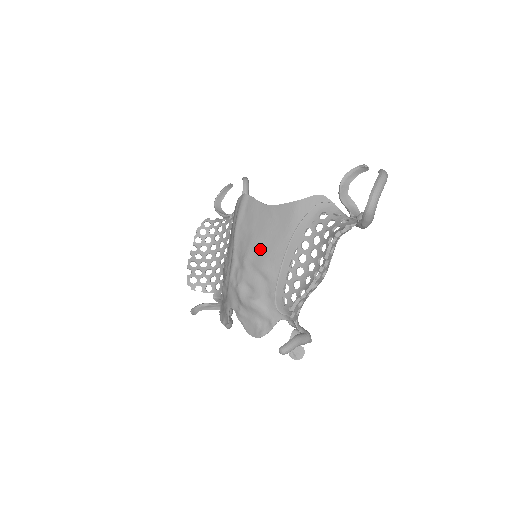
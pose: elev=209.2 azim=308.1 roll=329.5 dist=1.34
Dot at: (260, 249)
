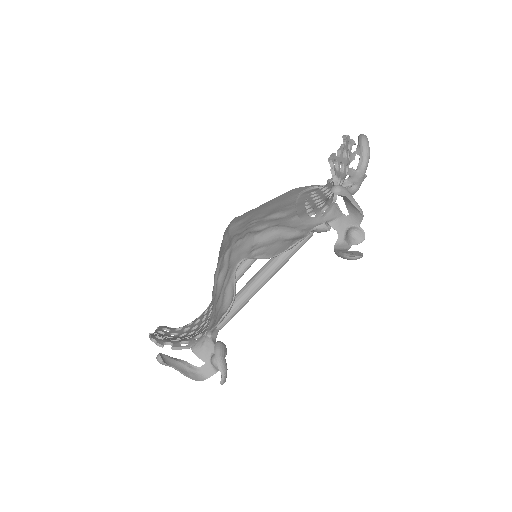
Dot at: (266, 212)
